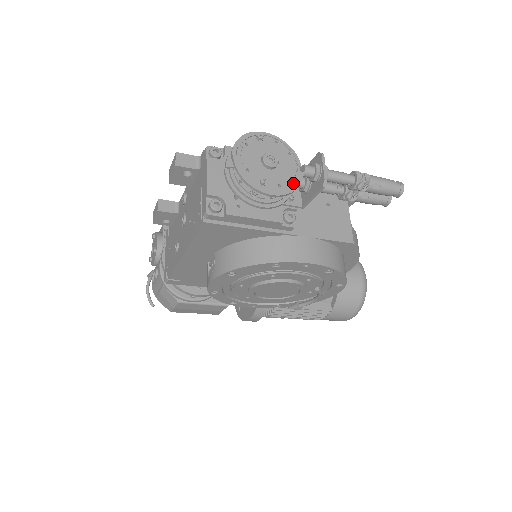
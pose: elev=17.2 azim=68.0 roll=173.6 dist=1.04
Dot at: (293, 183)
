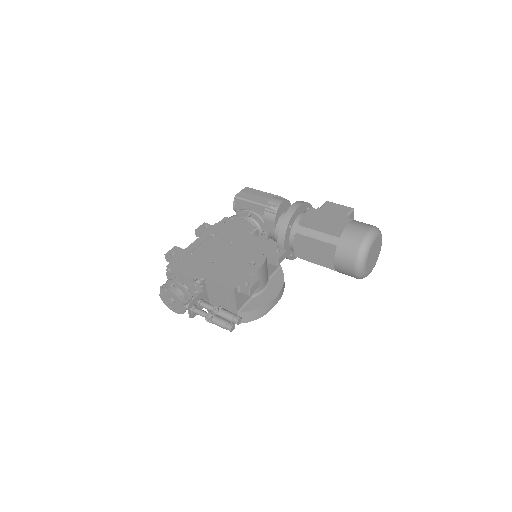
Dot at: (182, 311)
